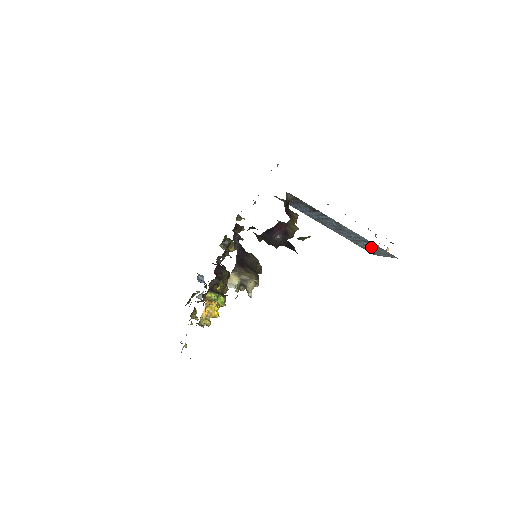
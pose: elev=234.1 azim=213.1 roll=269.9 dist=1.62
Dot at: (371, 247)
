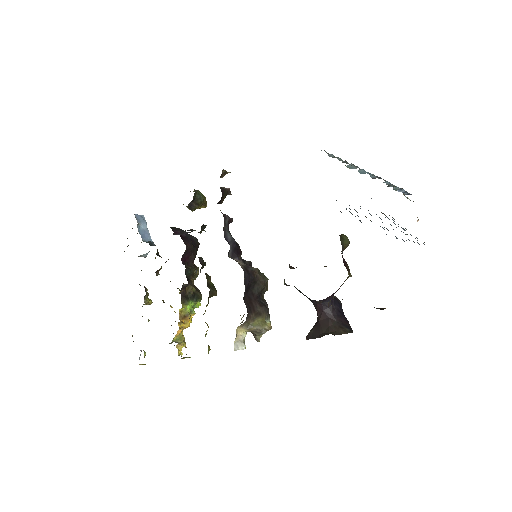
Dot at: (404, 229)
